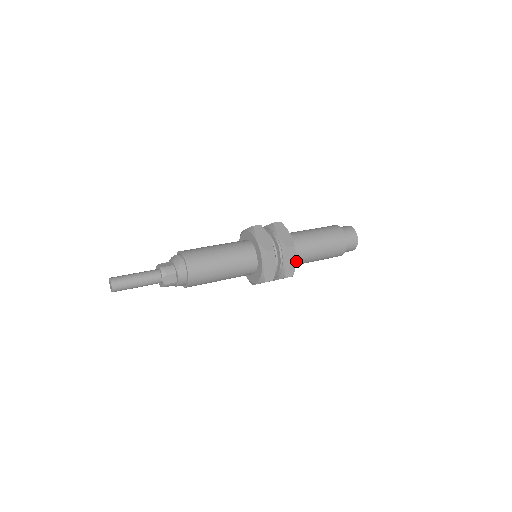
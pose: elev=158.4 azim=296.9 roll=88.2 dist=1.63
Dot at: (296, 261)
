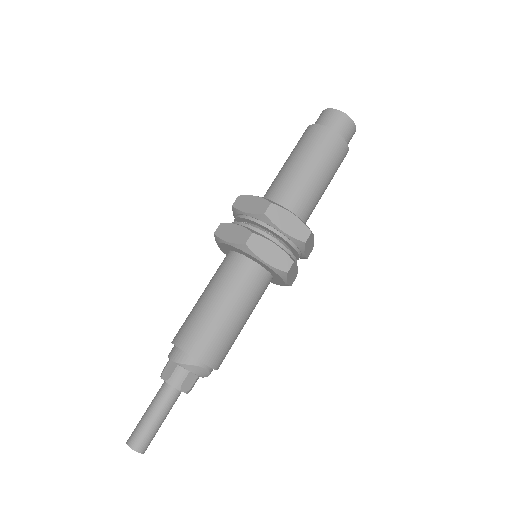
Dot at: occluded
